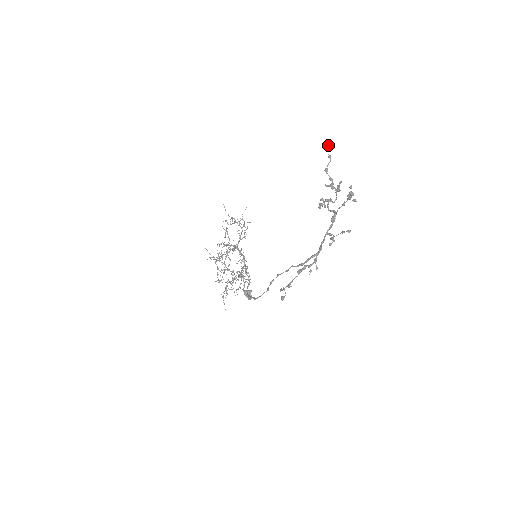
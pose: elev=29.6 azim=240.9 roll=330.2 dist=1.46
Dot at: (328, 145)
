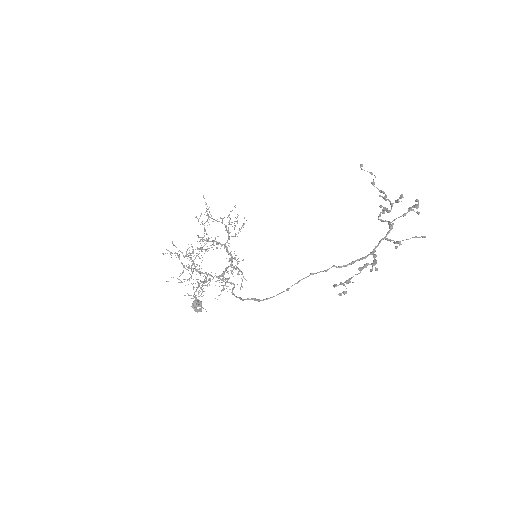
Dot at: (361, 164)
